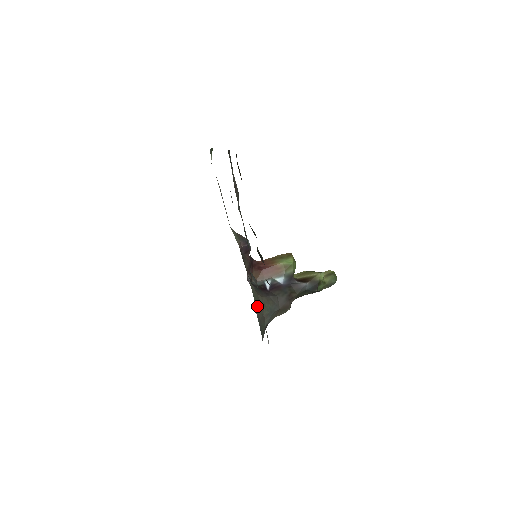
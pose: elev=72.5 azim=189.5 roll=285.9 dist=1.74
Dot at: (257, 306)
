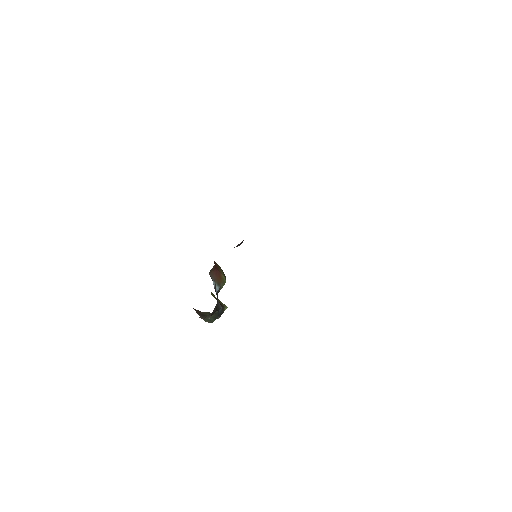
Dot at: occluded
